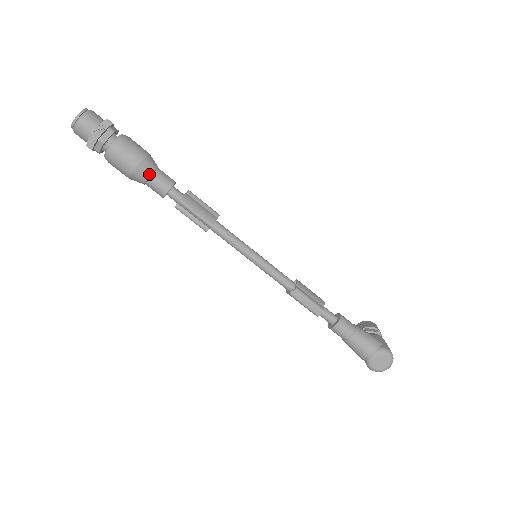
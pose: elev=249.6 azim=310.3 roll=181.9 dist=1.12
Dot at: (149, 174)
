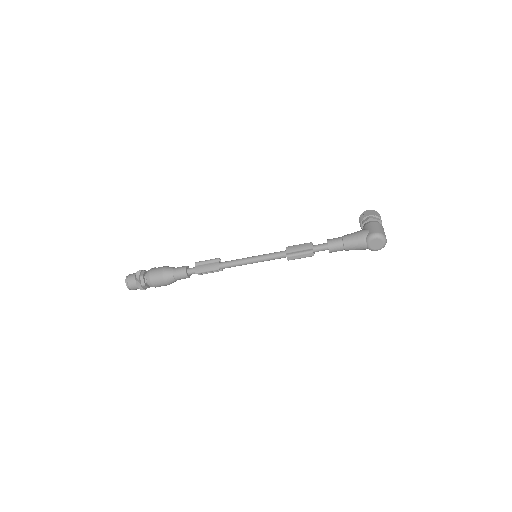
Dot at: (172, 277)
